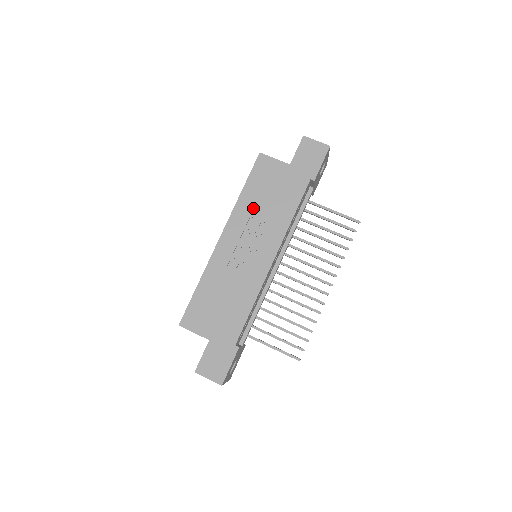
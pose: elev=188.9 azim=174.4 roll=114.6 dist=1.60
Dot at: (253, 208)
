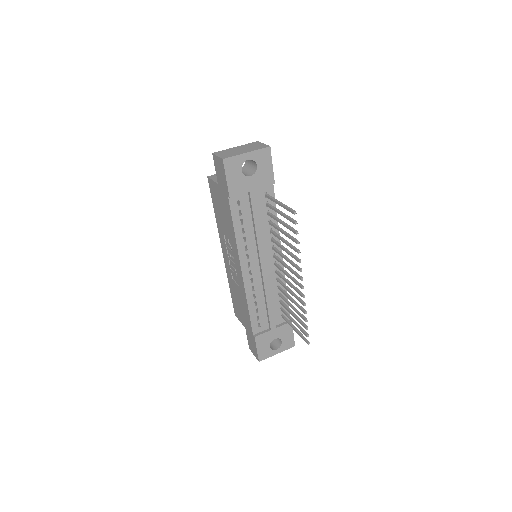
Dot at: (222, 227)
